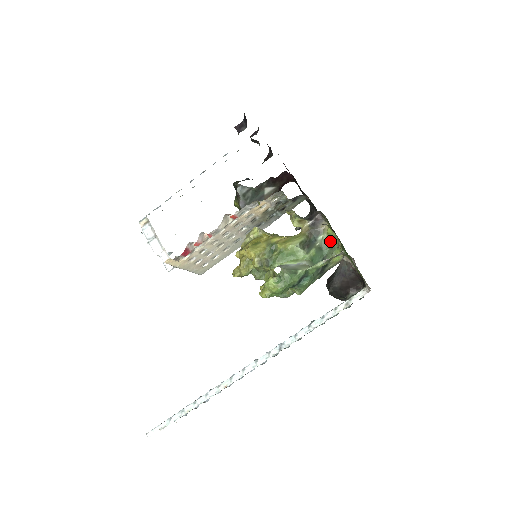
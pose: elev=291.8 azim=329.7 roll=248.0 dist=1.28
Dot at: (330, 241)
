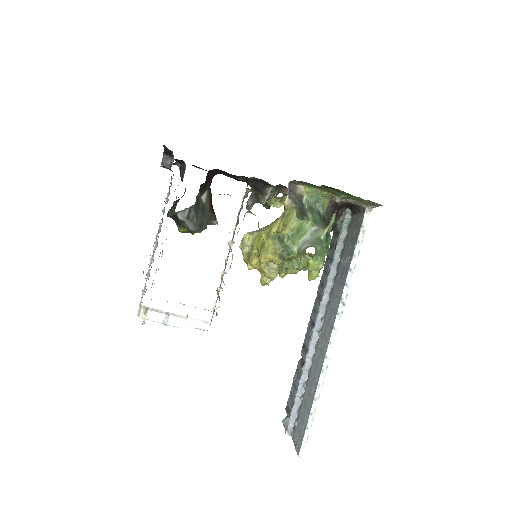
Dot at: (313, 197)
